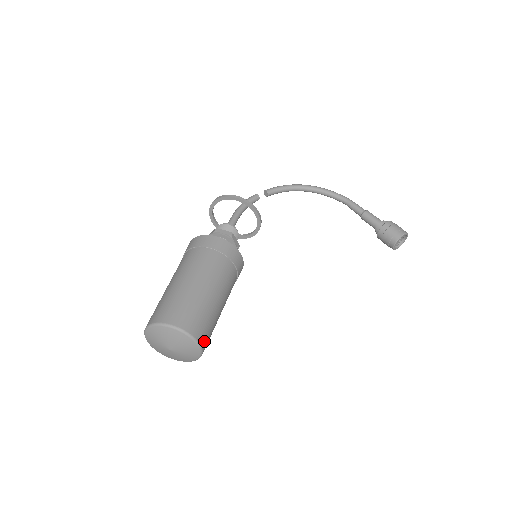
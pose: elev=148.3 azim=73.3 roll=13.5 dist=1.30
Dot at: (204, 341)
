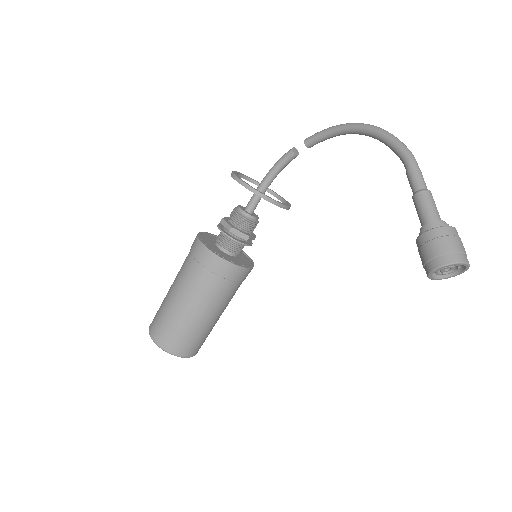
Dot at: (181, 351)
